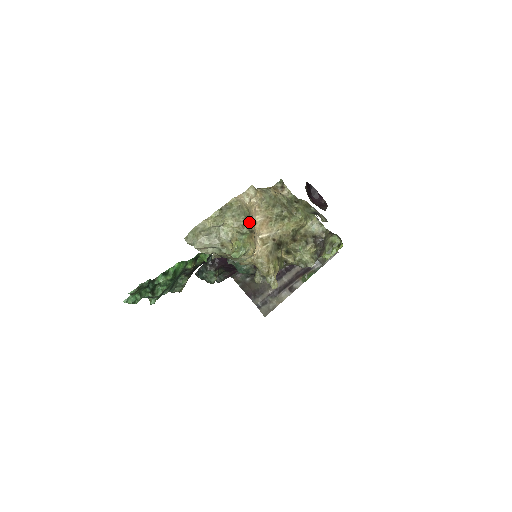
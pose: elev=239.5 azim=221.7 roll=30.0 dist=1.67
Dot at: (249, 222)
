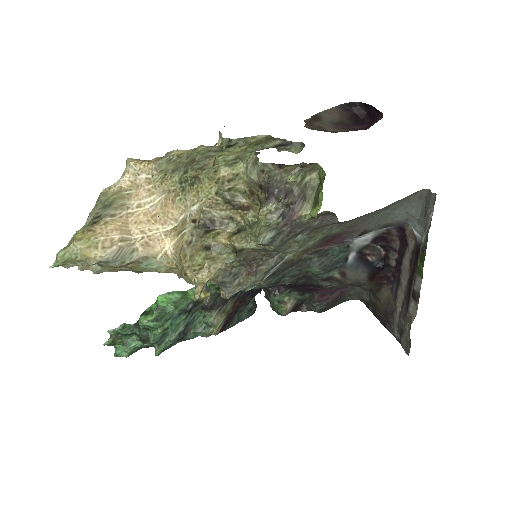
Dot at: (107, 210)
